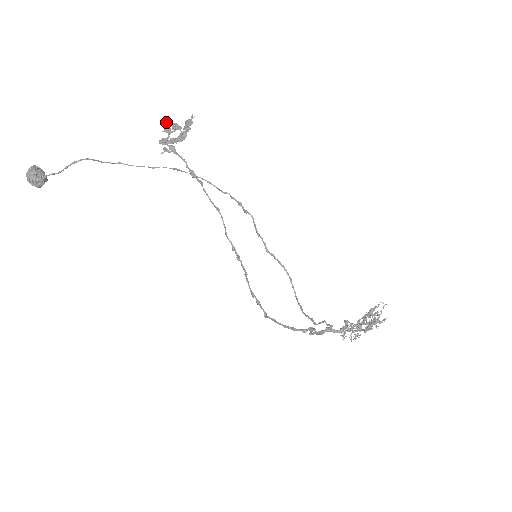
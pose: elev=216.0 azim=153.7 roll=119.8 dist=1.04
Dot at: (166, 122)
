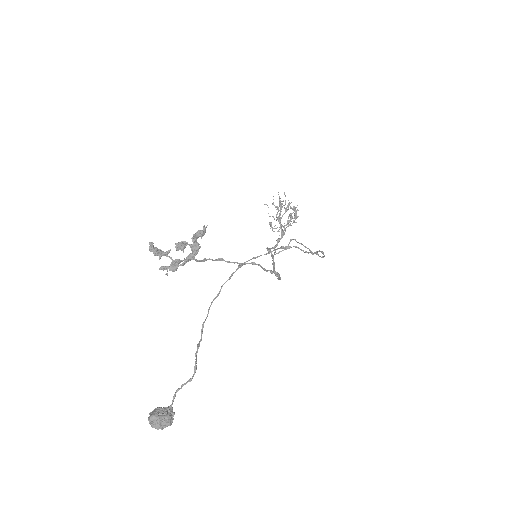
Dot at: (153, 249)
